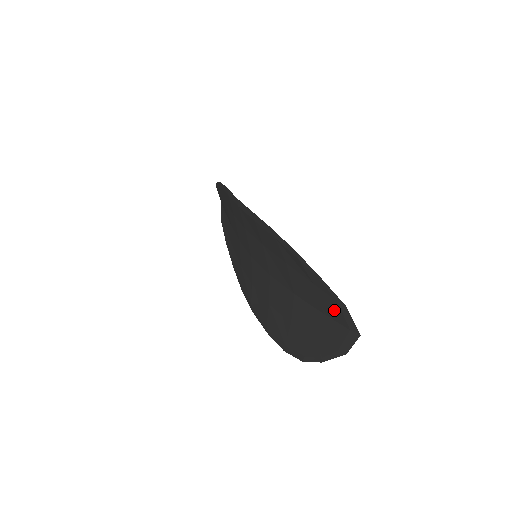
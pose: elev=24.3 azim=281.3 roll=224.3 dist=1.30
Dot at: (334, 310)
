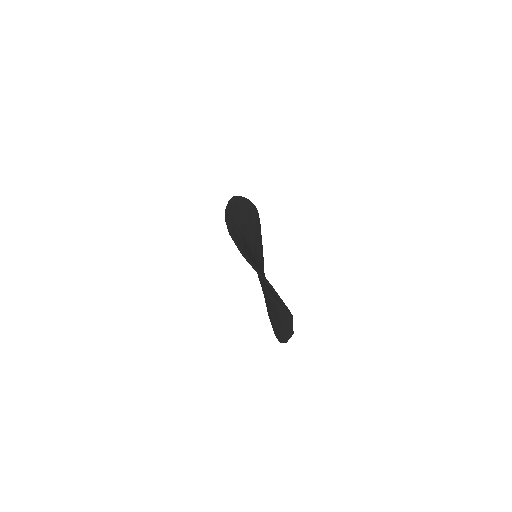
Dot at: (275, 296)
